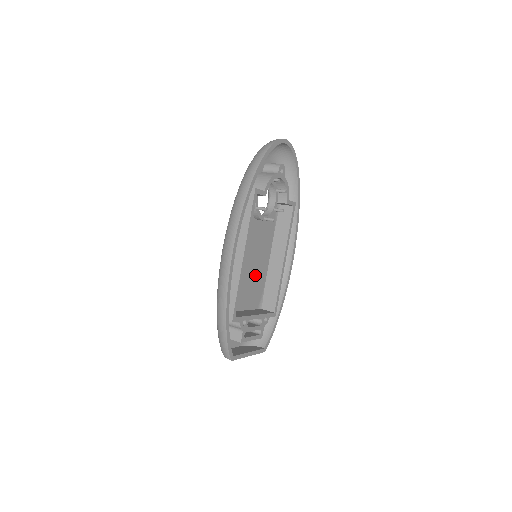
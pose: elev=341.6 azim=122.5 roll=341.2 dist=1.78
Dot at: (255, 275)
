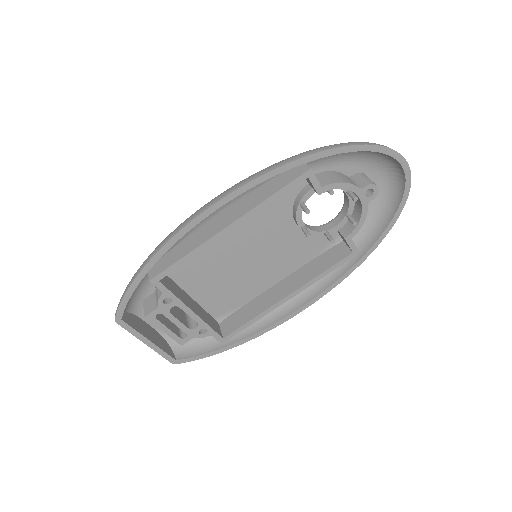
Dot at: (241, 279)
